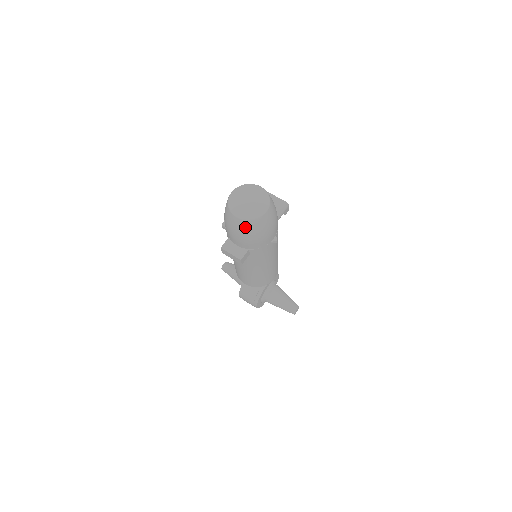
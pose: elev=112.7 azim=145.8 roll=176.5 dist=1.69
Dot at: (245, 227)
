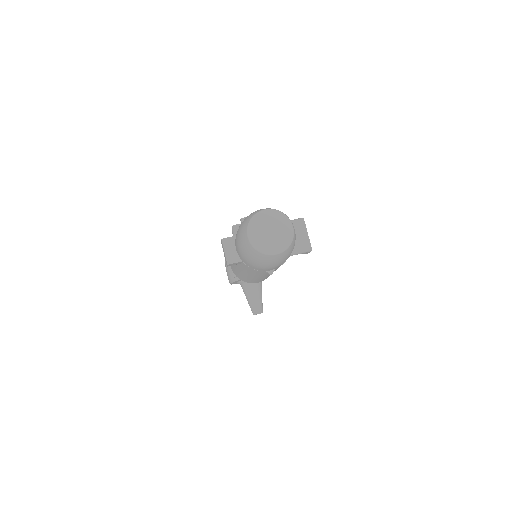
Dot at: (248, 249)
